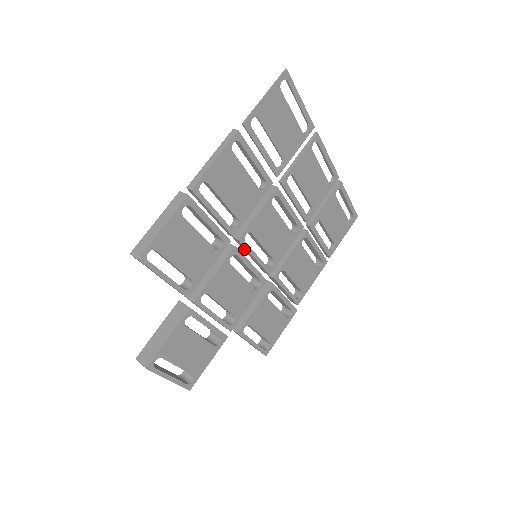
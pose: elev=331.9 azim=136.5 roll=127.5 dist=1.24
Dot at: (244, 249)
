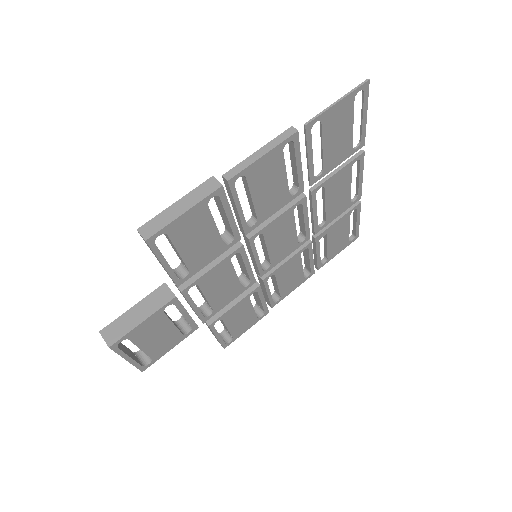
Dot at: (248, 247)
